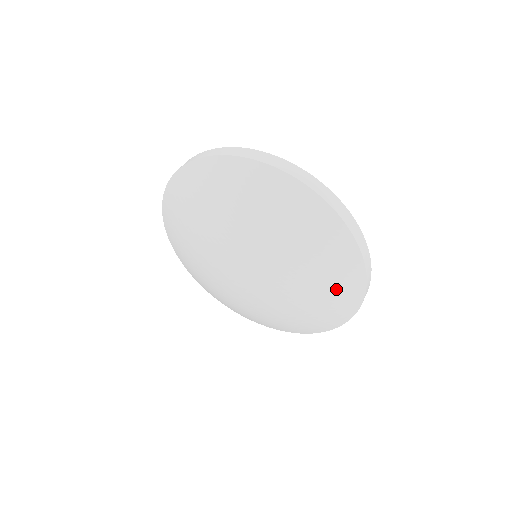
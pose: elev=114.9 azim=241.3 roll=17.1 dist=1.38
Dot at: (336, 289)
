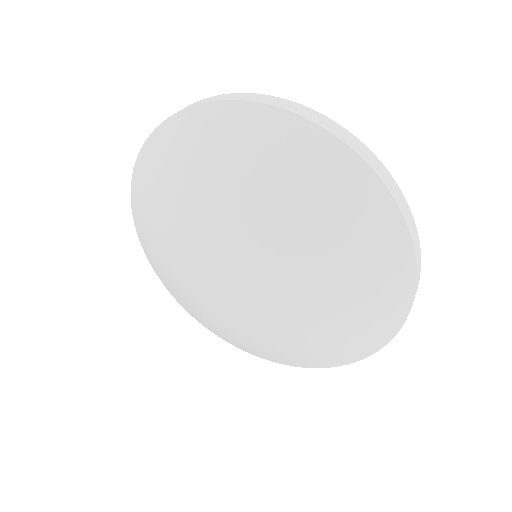
Dot at: (369, 308)
